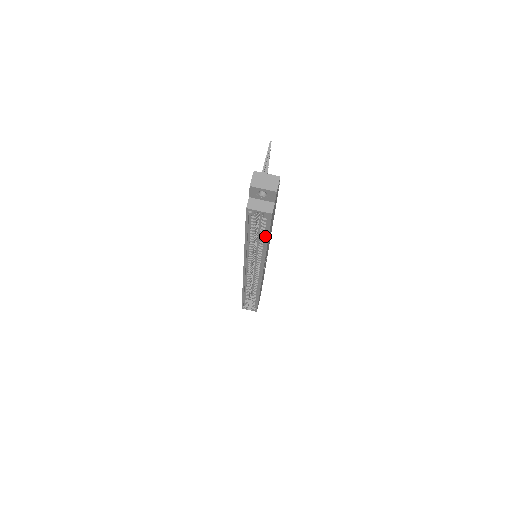
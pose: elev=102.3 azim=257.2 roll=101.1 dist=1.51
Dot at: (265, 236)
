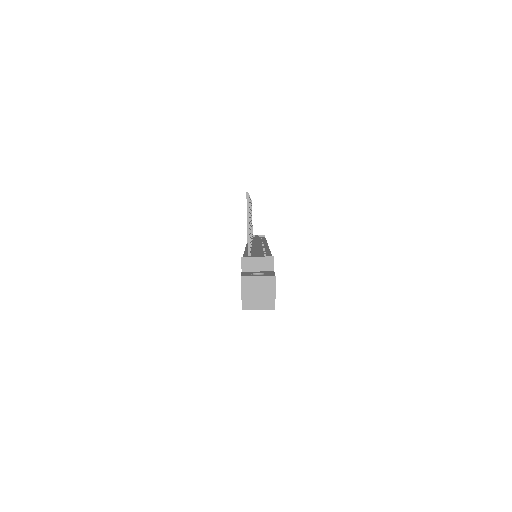
Dot at: occluded
